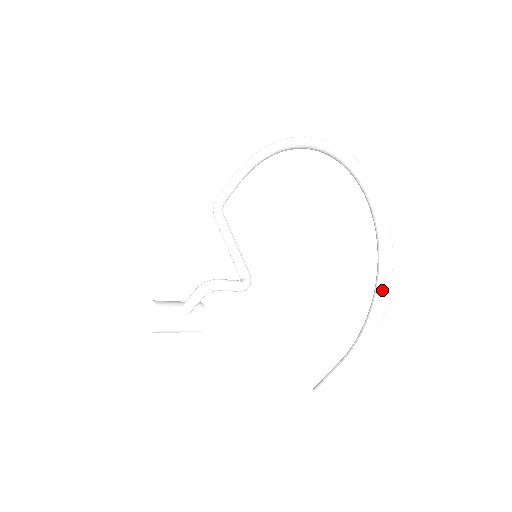
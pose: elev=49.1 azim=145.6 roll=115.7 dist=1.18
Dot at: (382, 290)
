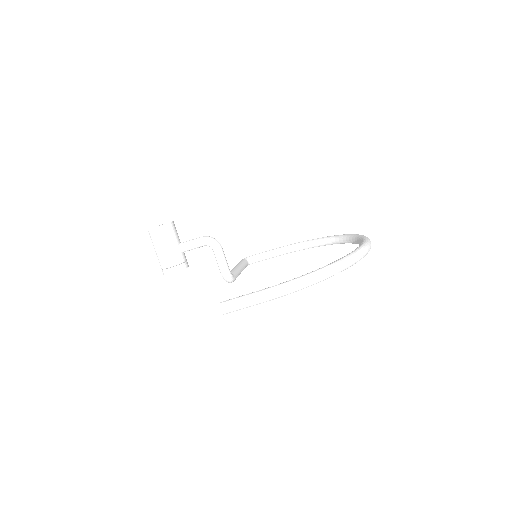
Dot at: (333, 264)
